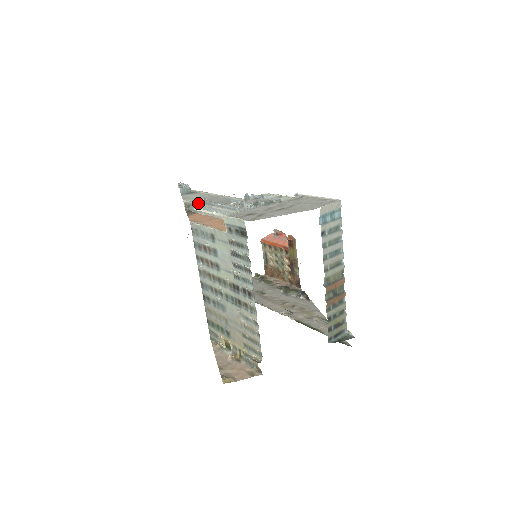
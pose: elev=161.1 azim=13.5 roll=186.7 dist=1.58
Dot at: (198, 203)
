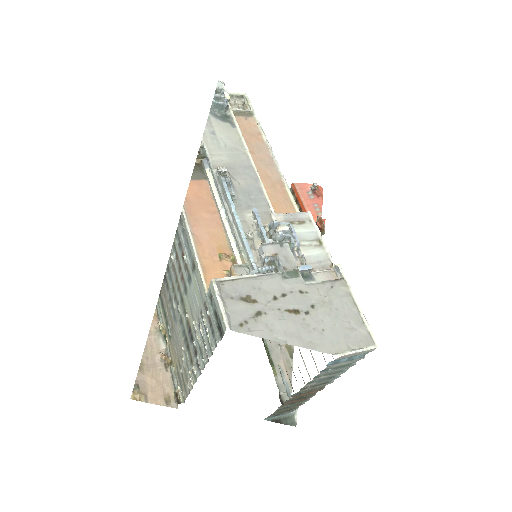
Dot at: (214, 170)
